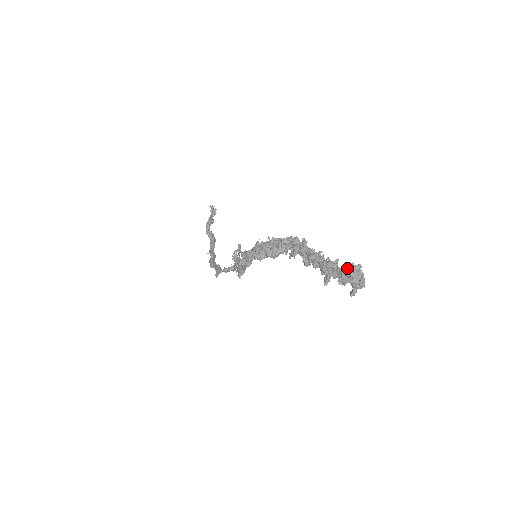
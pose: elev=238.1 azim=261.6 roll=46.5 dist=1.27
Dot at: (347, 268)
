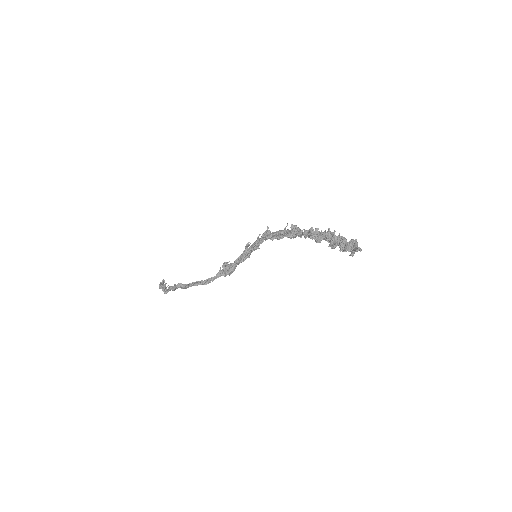
Dot at: (352, 239)
